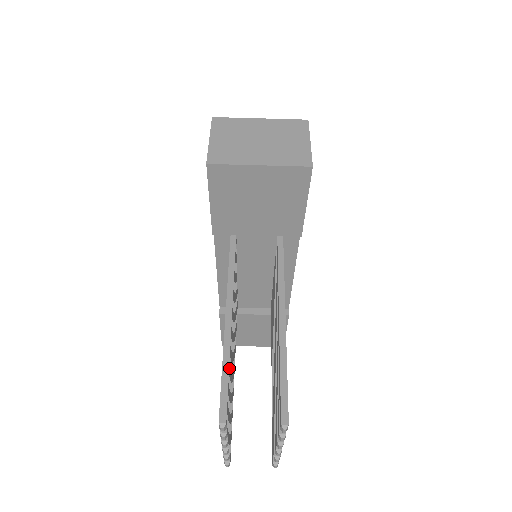
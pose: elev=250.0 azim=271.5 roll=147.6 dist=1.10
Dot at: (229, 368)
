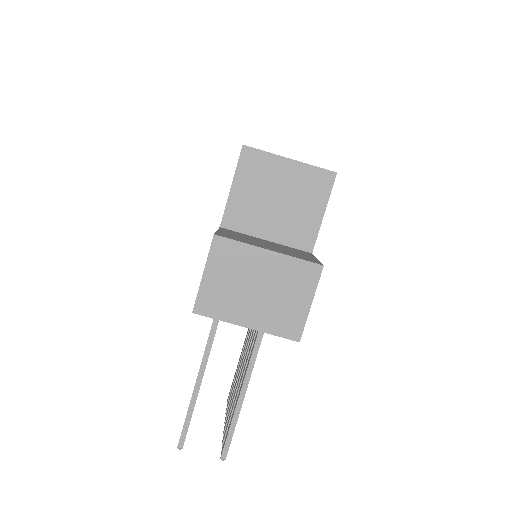
Dot at: occluded
